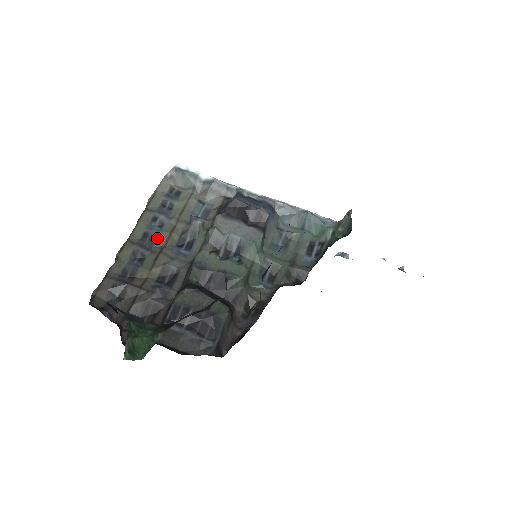
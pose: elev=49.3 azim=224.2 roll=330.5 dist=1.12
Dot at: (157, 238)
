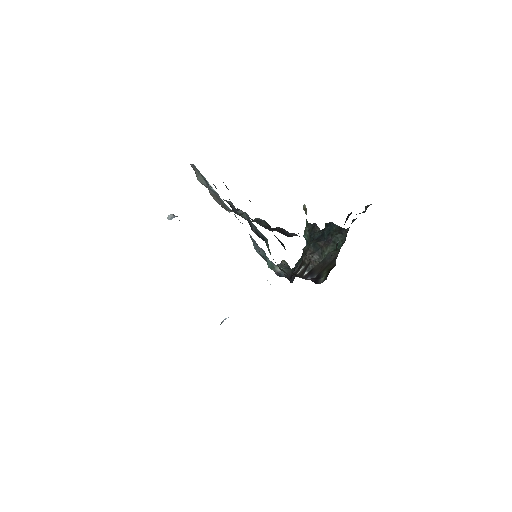
Dot at: occluded
